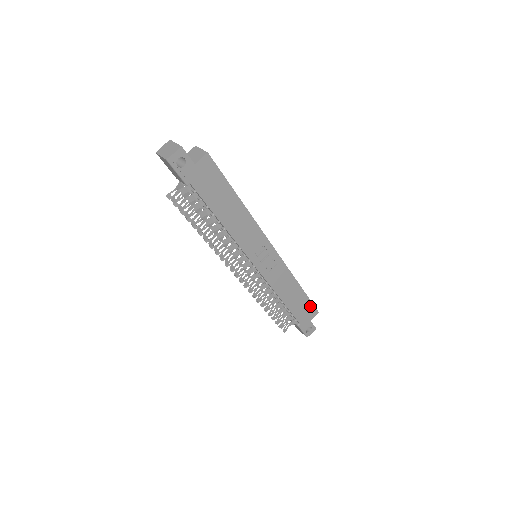
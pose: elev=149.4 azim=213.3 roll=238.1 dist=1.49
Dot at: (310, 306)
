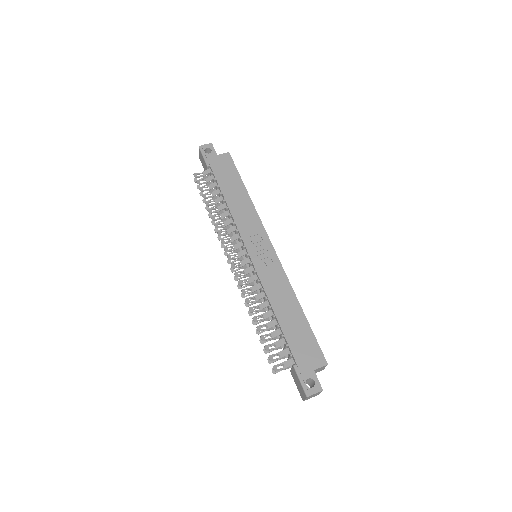
Dot at: (314, 345)
